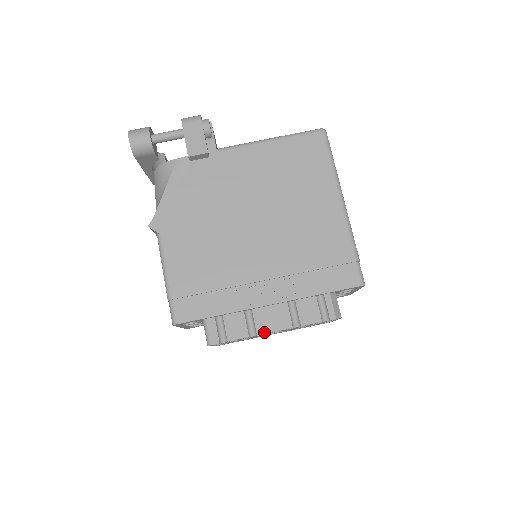
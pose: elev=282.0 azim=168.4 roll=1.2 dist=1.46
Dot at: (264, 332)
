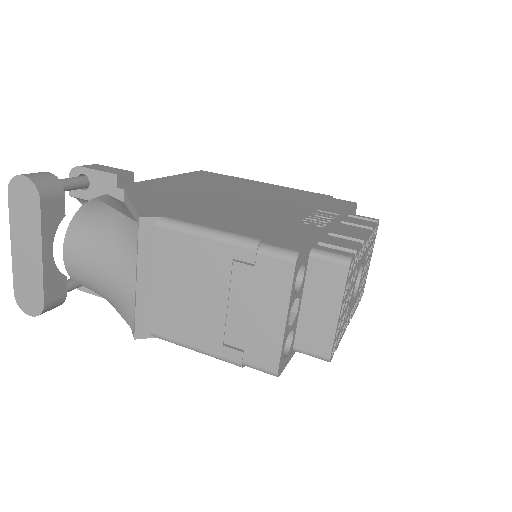
Dot at: (363, 237)
